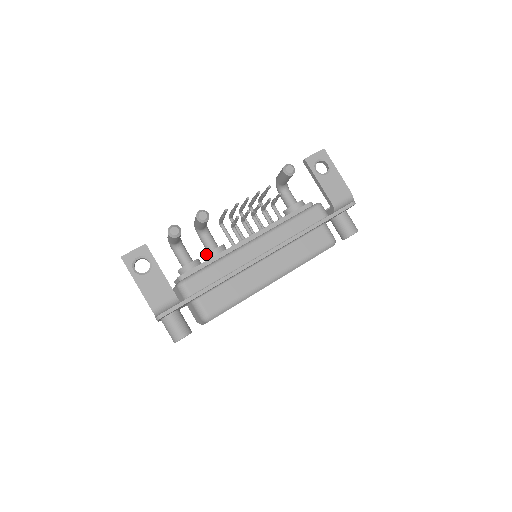
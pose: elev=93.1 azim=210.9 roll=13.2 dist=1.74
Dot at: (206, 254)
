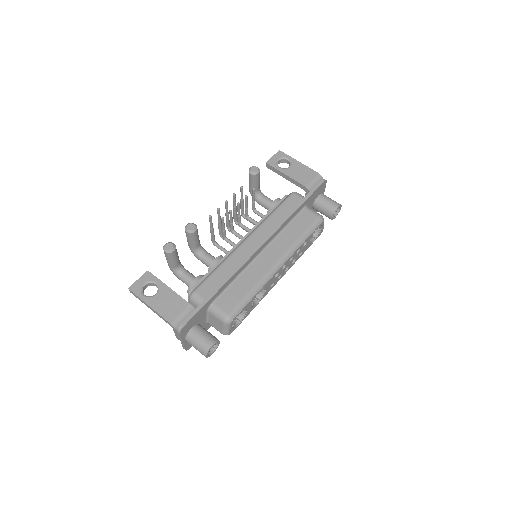
Dot at: (208, 268)
